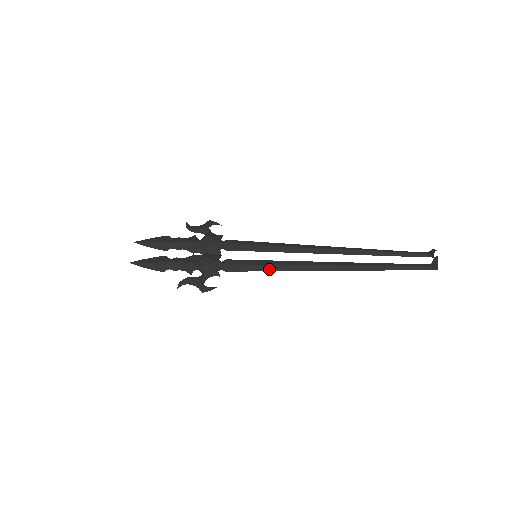
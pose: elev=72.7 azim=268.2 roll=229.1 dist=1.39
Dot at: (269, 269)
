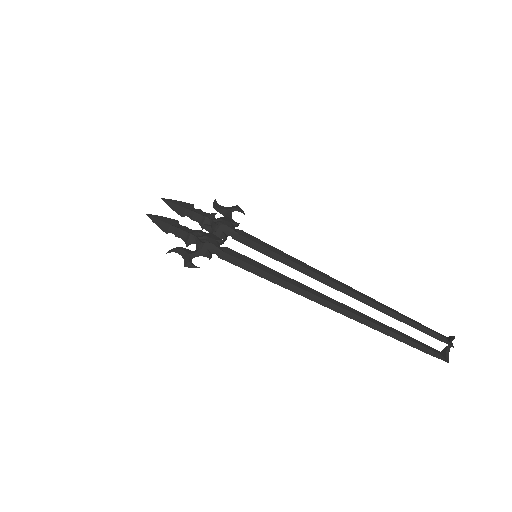
Dot at: (259, 274)
